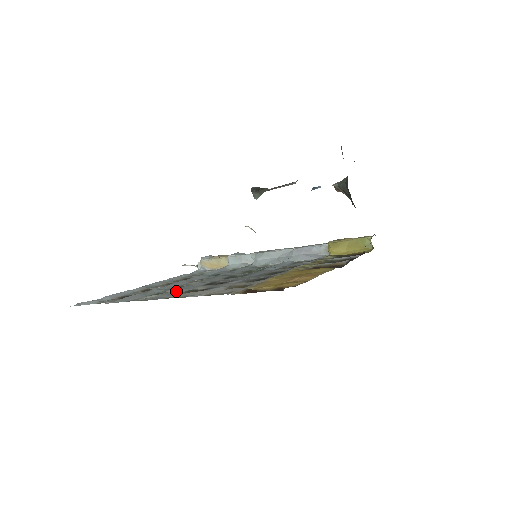
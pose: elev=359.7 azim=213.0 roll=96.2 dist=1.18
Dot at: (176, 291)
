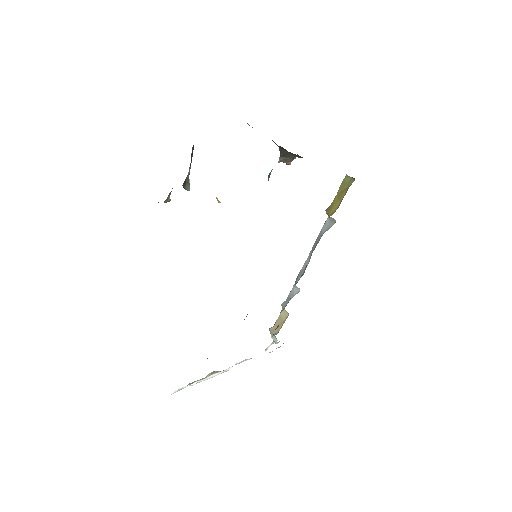
Dot at: occluded
